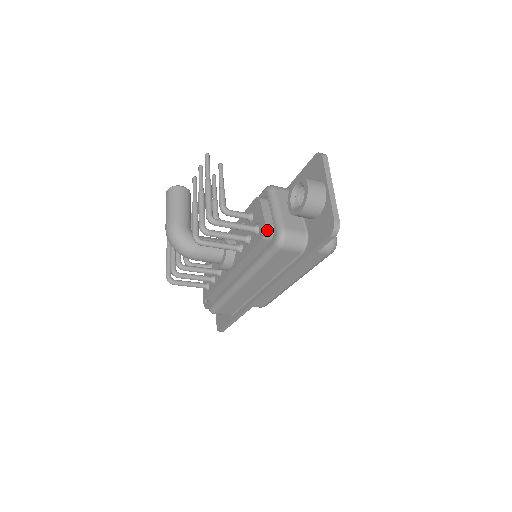
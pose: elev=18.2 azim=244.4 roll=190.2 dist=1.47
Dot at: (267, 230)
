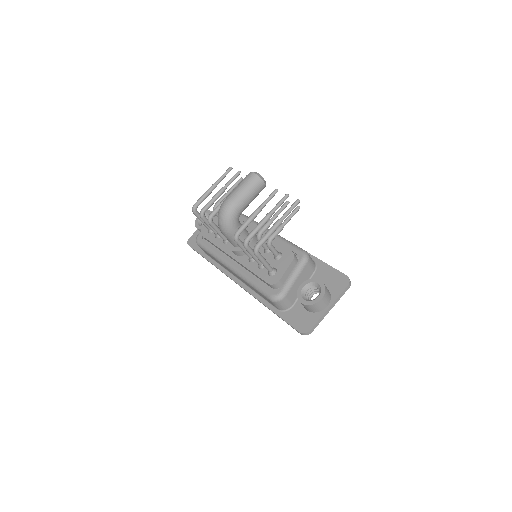
Dot at: (276, 284)
